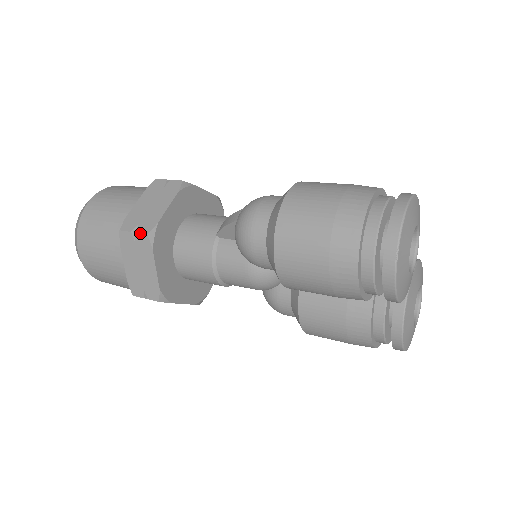
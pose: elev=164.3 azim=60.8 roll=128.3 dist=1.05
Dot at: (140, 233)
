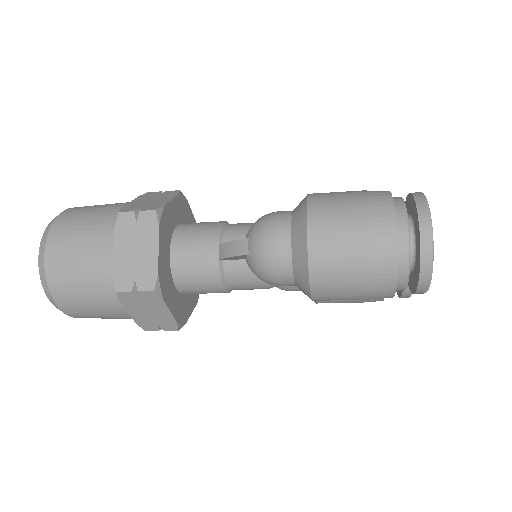
Dot at: (144, 291)
